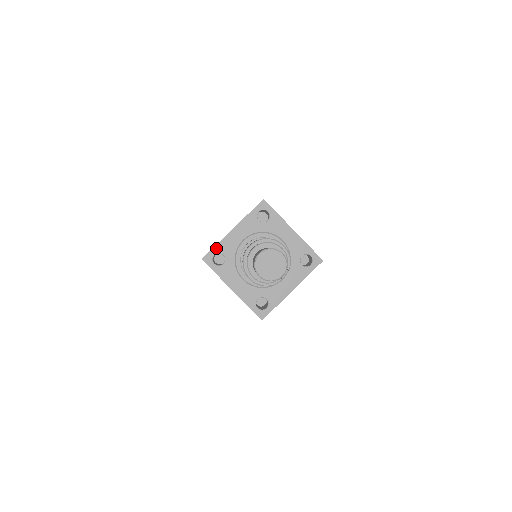
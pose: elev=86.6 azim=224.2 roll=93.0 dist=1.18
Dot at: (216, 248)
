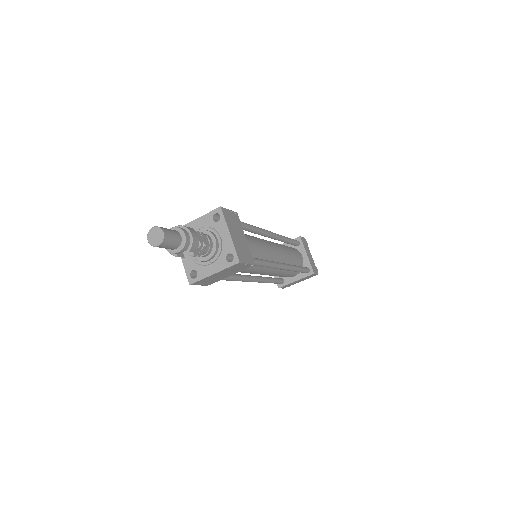
Dot at: occluded
